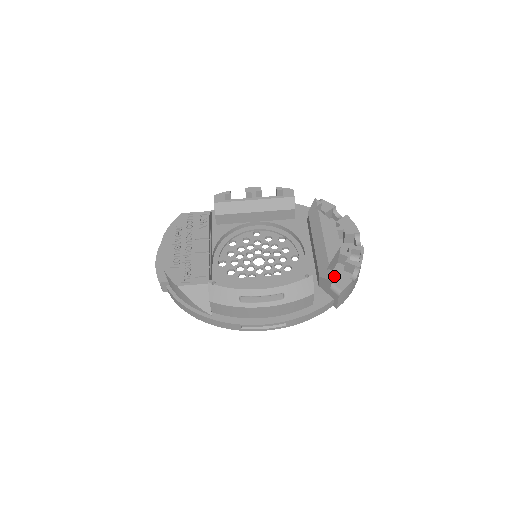
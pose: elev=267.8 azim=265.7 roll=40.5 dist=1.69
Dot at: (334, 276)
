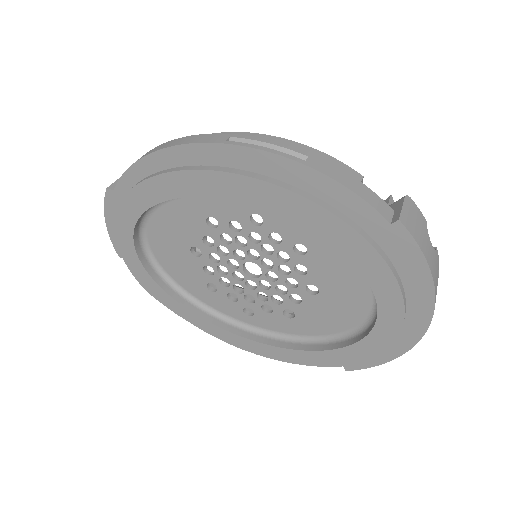
Dot at: occluded
